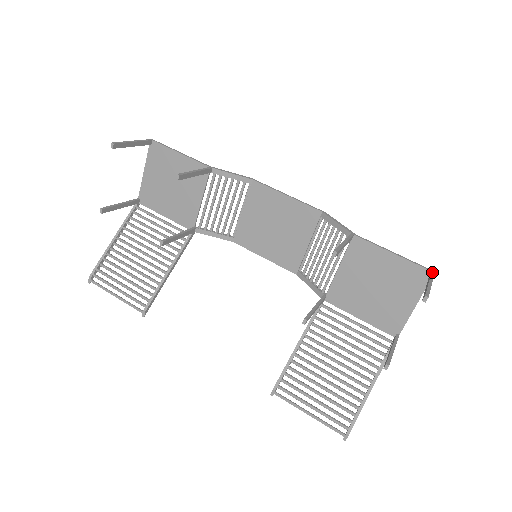
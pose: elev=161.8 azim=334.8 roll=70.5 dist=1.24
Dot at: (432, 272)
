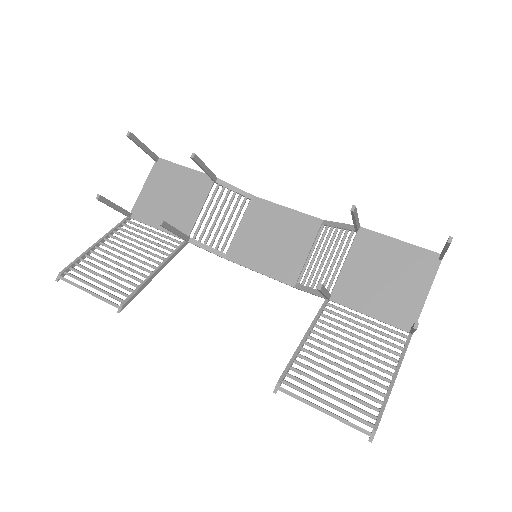
Dot at: occluded
